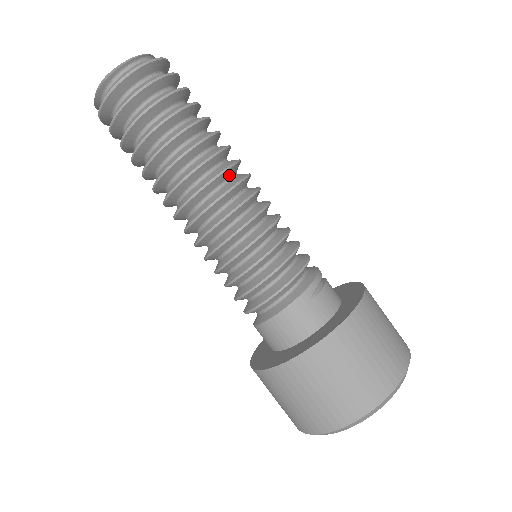
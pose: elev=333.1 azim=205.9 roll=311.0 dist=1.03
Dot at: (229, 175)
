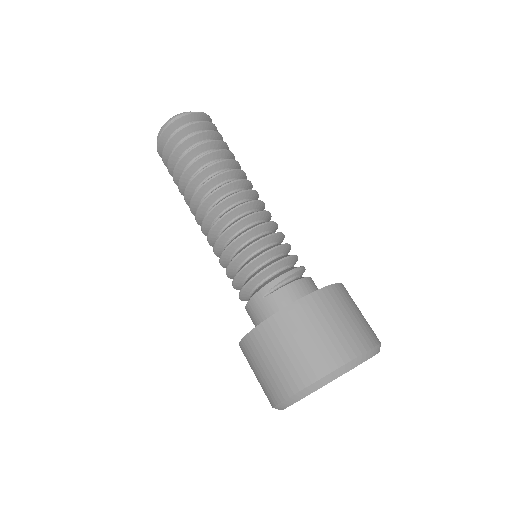
Dot at: (219, 196)
